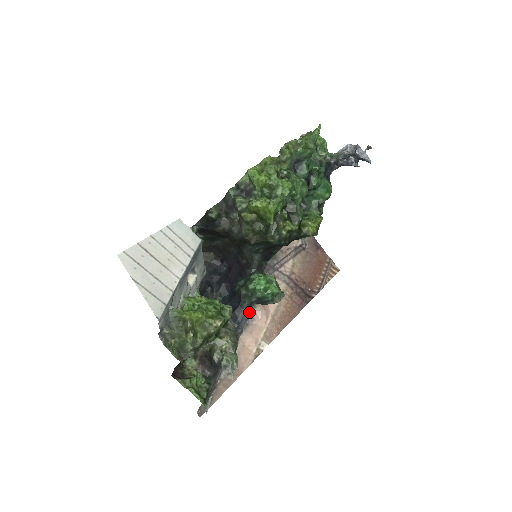
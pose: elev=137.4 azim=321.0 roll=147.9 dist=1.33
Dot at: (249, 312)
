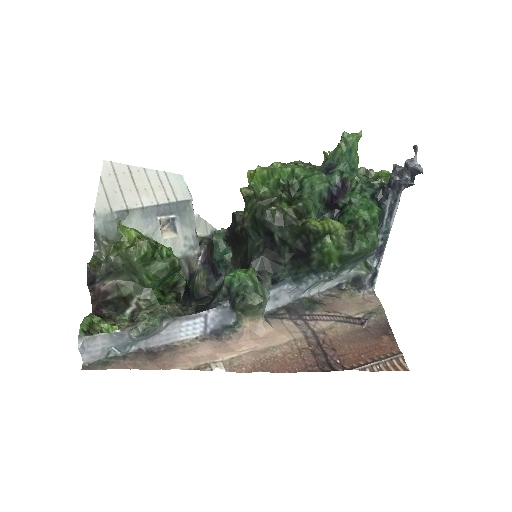
Dot at: (216, 307)
